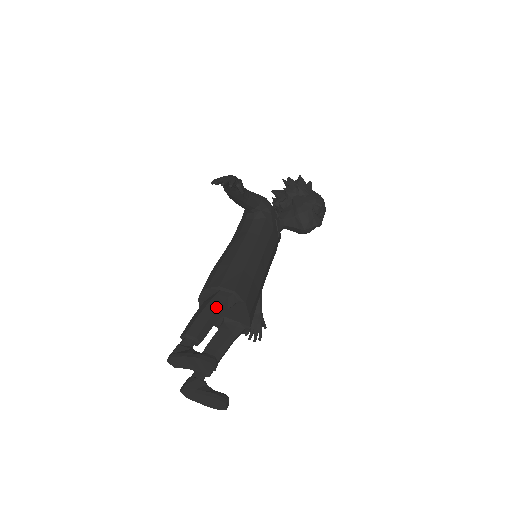
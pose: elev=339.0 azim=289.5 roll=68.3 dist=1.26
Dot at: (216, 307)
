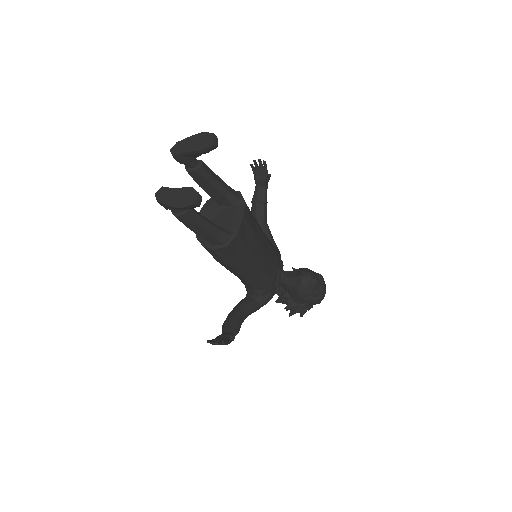
Dot at: (222, 181)
